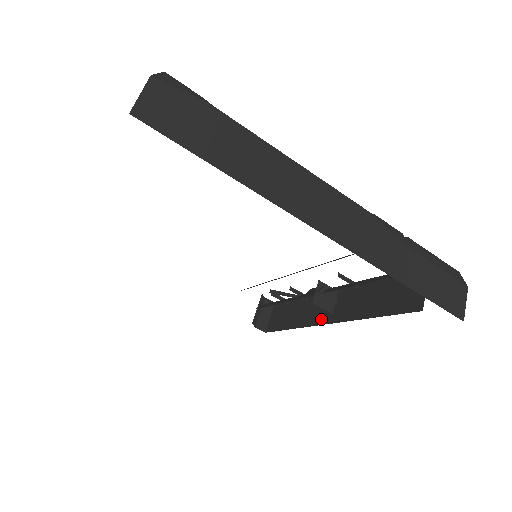
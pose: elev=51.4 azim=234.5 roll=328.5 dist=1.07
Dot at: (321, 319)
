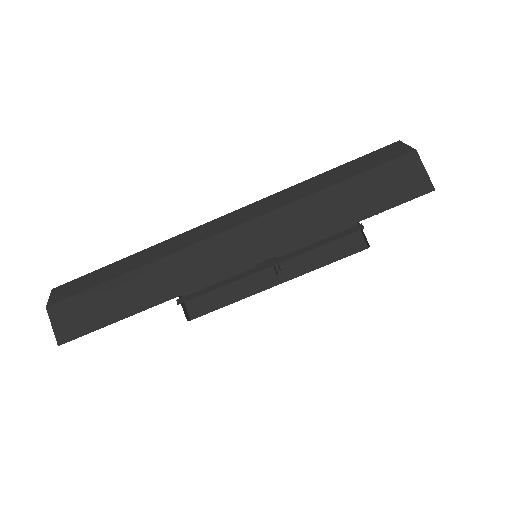
Dot at: (268, 283)
